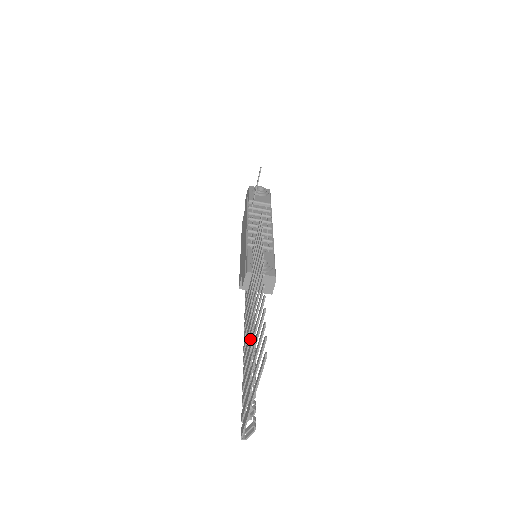
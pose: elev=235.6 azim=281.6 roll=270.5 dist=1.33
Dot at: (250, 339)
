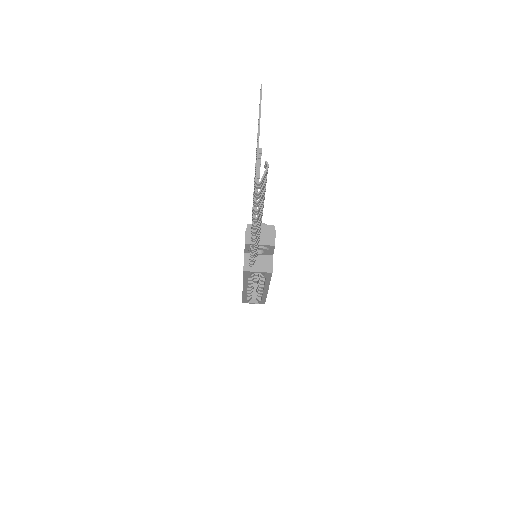
Dot at: occluded
